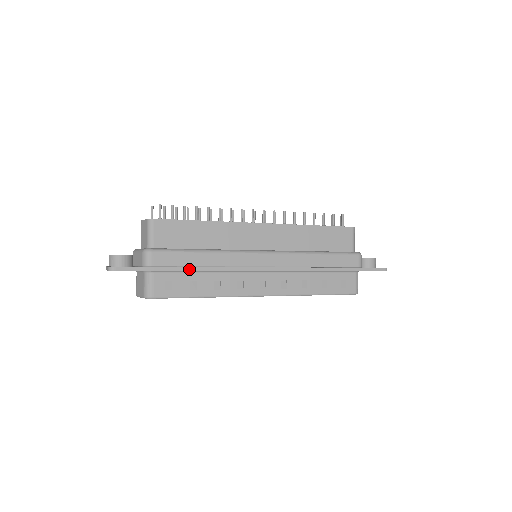
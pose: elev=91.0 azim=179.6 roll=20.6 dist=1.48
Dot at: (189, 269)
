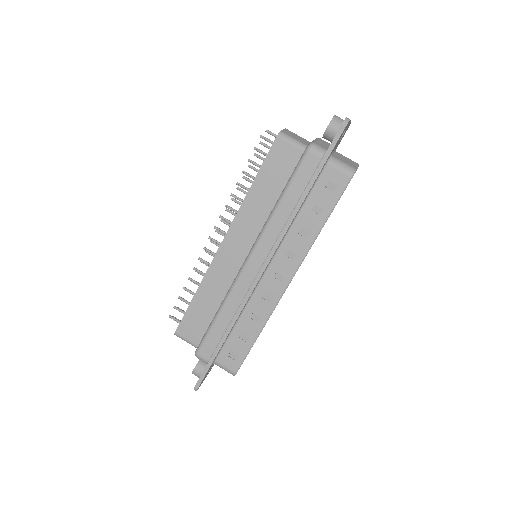
Dot at: (225, 336)
